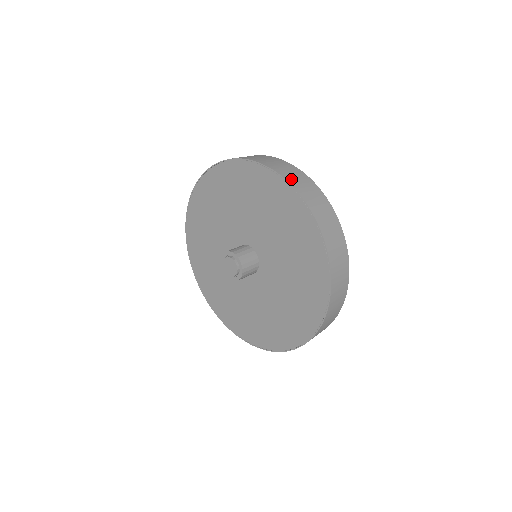
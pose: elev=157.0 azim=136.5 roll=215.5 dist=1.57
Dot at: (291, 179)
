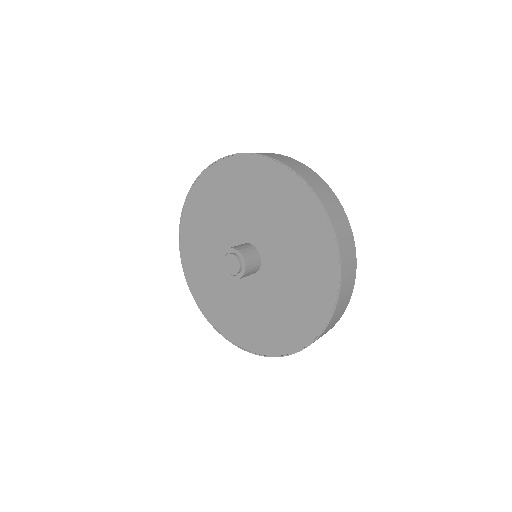
Dot at: occluded
